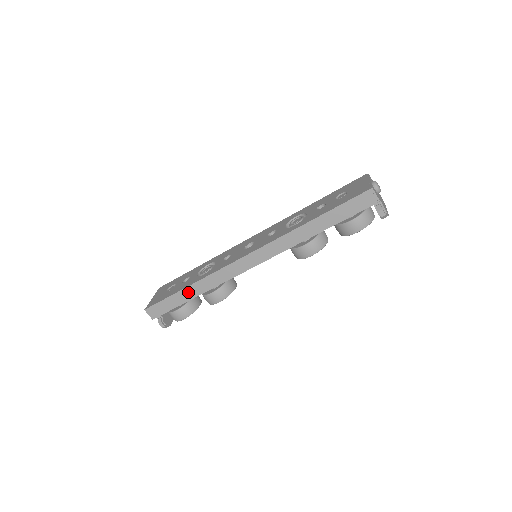
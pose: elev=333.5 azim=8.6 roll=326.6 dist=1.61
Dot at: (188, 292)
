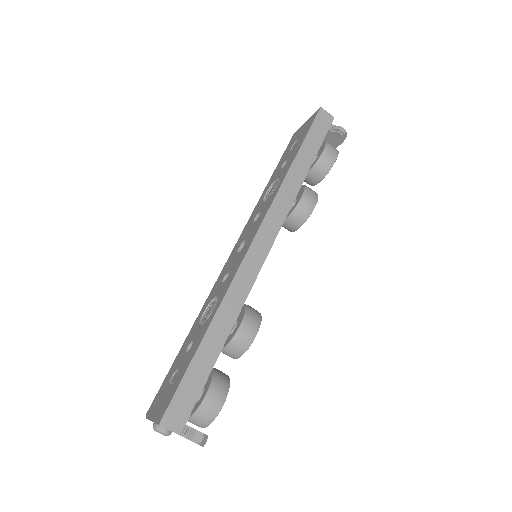
Dot at: (211, 340)
